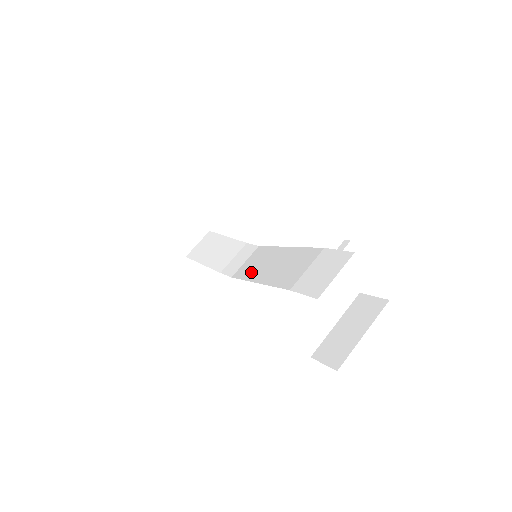
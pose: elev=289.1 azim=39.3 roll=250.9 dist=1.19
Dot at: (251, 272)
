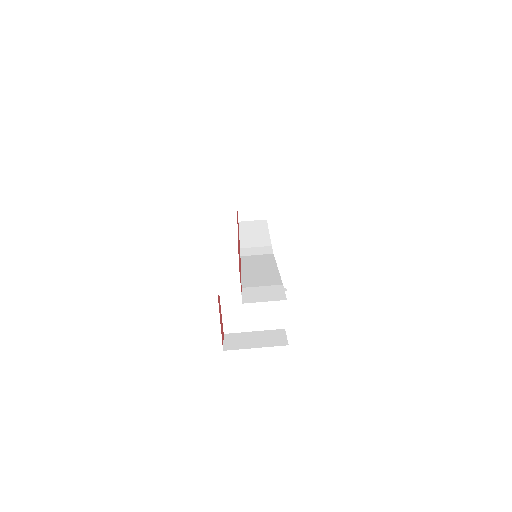
Dot at: (249, 263)
